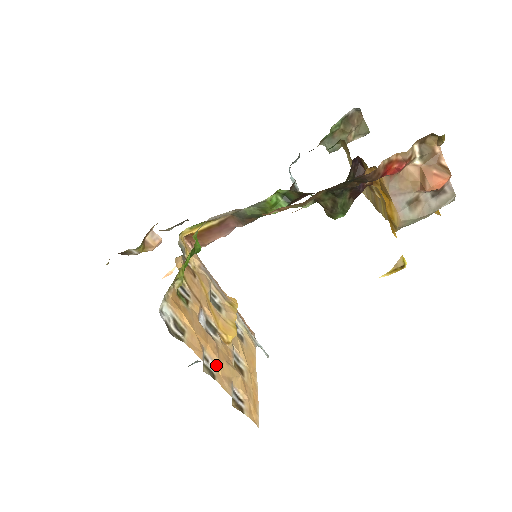
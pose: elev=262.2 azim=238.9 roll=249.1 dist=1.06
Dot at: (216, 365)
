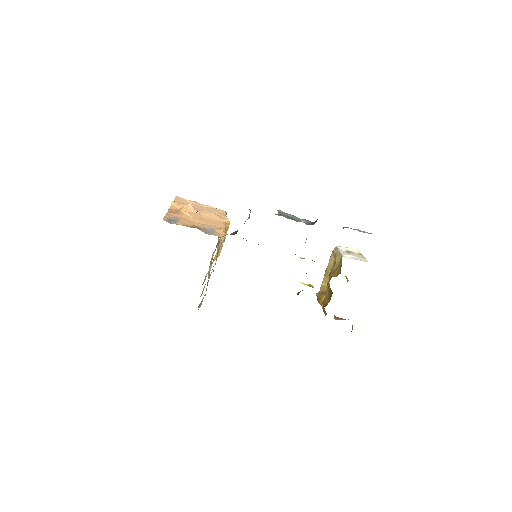
Dot at: occluded
